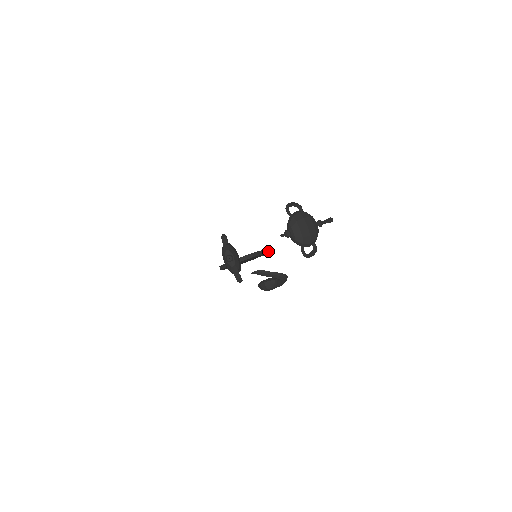
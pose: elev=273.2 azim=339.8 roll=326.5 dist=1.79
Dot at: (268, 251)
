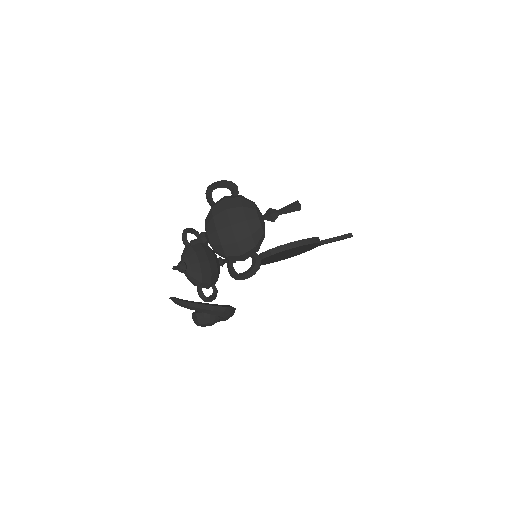
Dot at: (344, 234)
